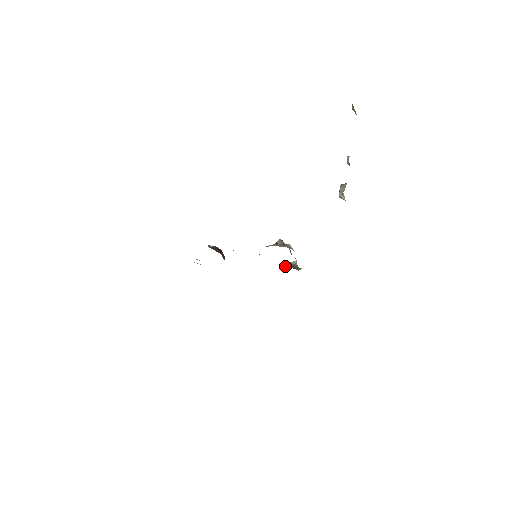
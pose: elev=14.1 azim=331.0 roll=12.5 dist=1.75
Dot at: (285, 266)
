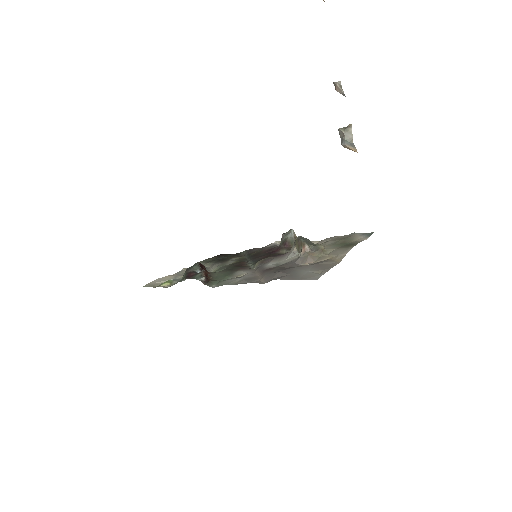
Dot at: (286, 245)
